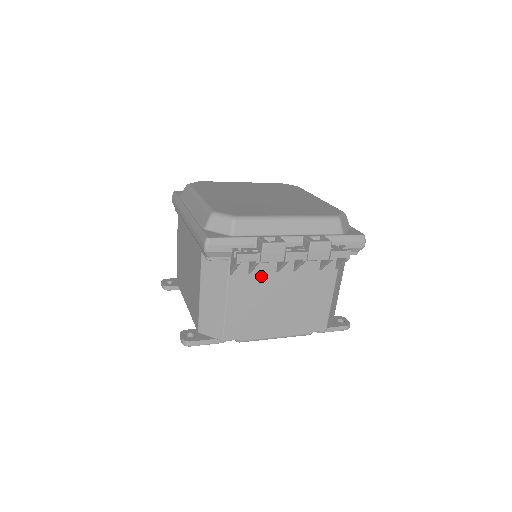
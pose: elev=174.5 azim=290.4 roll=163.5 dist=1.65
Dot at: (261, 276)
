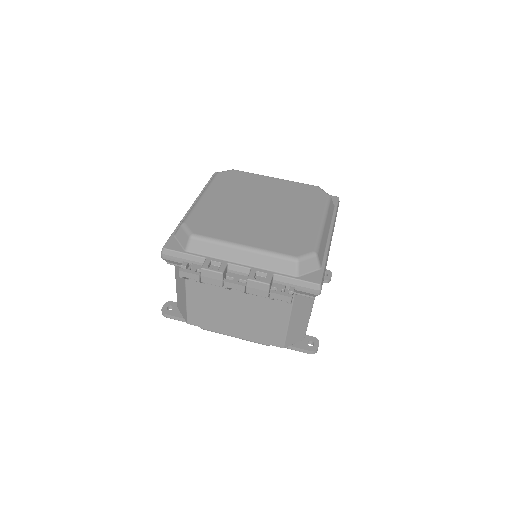
Dot at: (215, 288)
